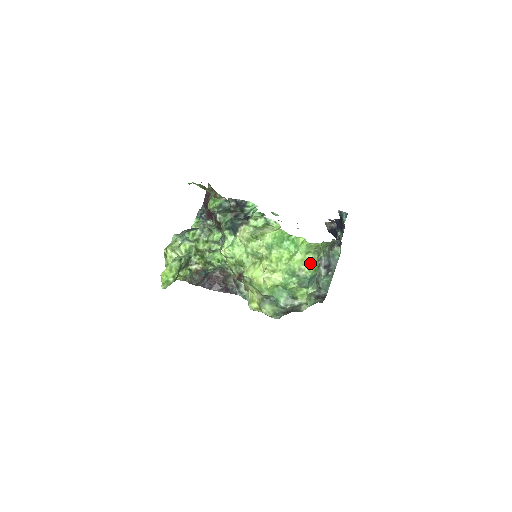
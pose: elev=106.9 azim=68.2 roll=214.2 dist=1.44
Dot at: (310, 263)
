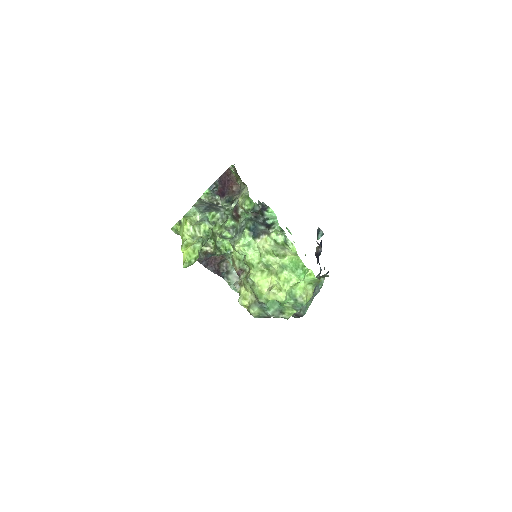
Dot at: (308, 292)
